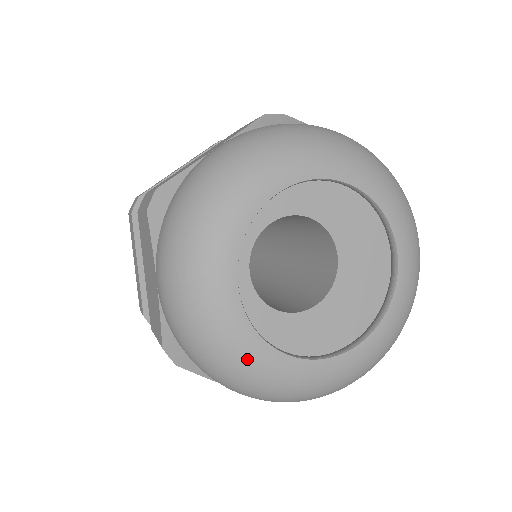
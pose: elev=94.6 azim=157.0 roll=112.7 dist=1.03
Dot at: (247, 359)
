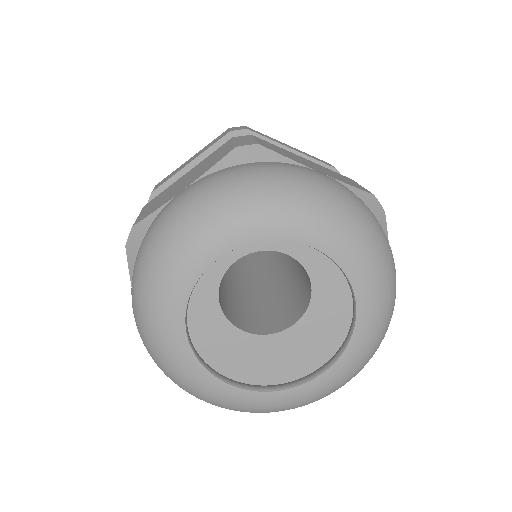
Dot at: (163, 302)
